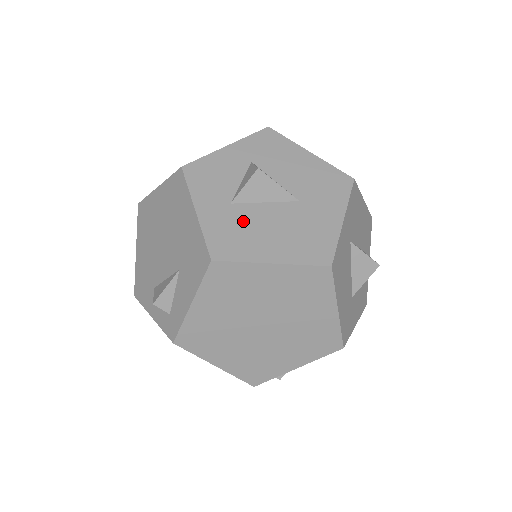
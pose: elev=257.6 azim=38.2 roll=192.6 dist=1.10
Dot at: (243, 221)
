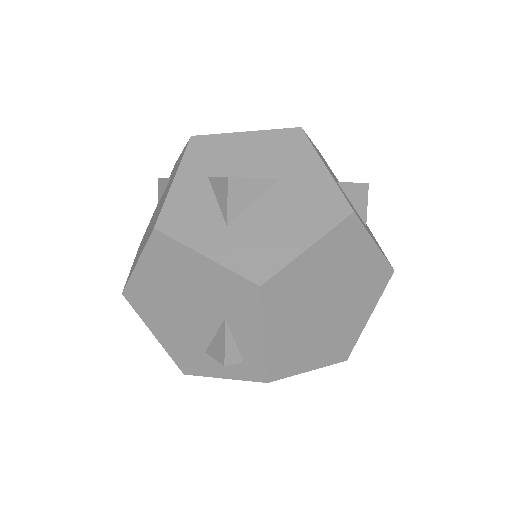
Dot at: (252, 232)
